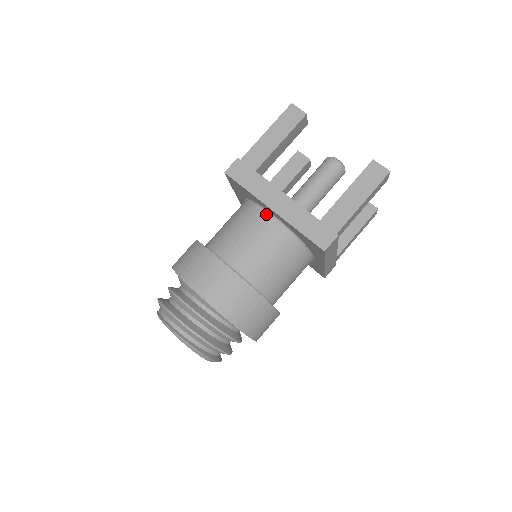
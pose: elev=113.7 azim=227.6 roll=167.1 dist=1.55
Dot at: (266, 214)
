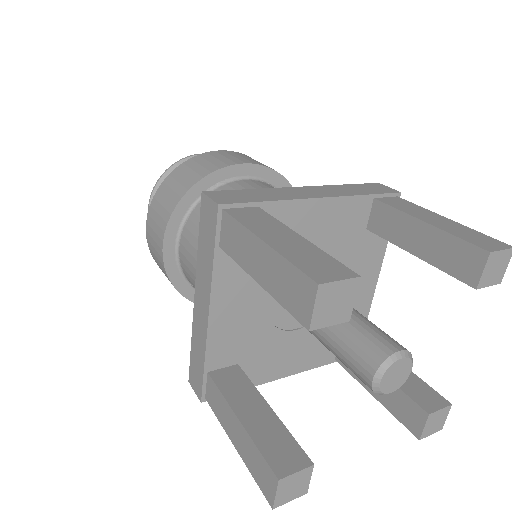
Dot at: occluded
